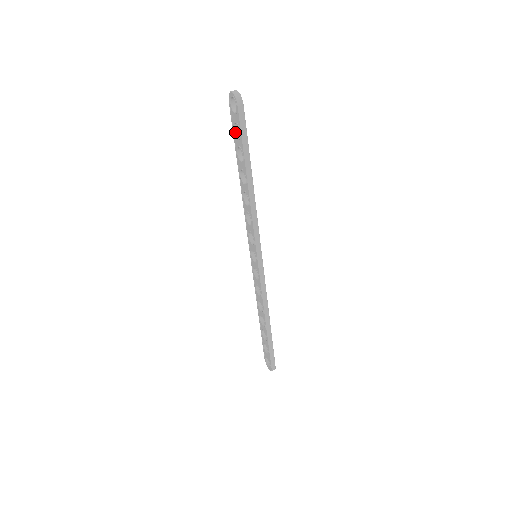
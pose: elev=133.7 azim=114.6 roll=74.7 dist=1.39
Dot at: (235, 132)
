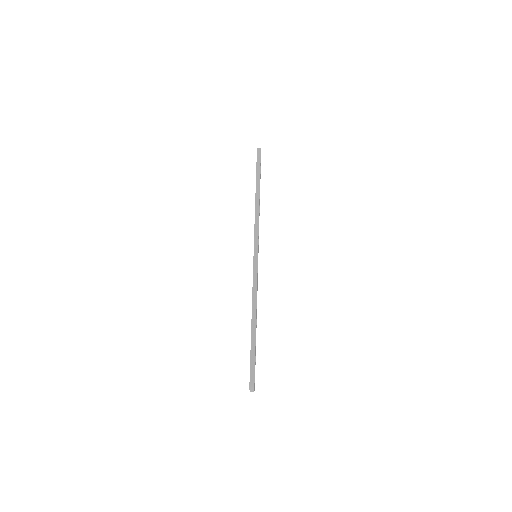
Dot at: occluded
